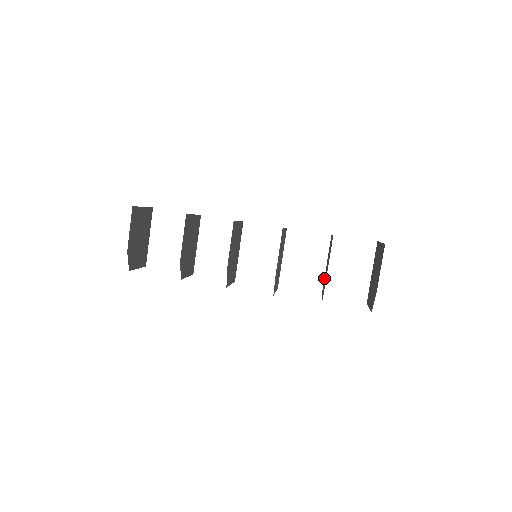
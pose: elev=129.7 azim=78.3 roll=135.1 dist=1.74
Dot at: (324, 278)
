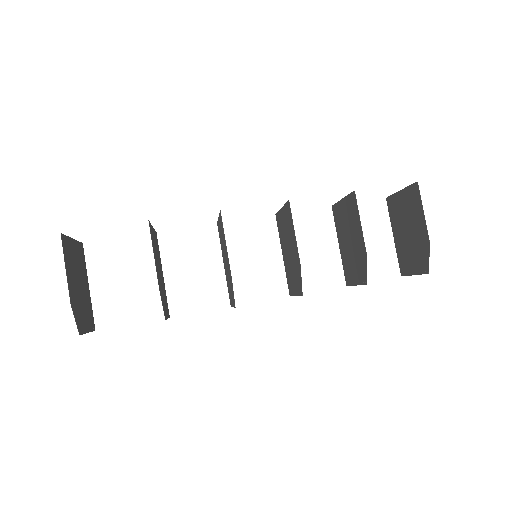
Dot at: (343, 262)
